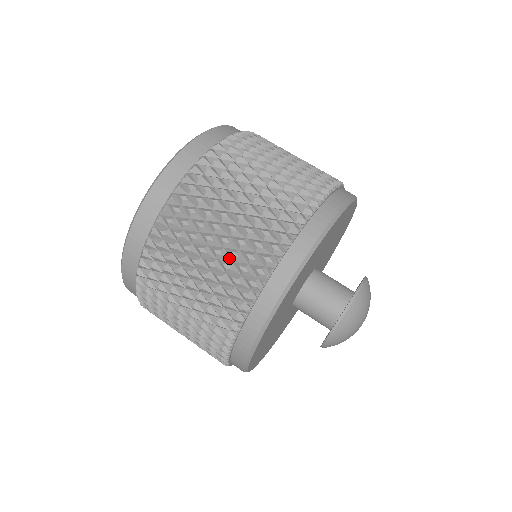
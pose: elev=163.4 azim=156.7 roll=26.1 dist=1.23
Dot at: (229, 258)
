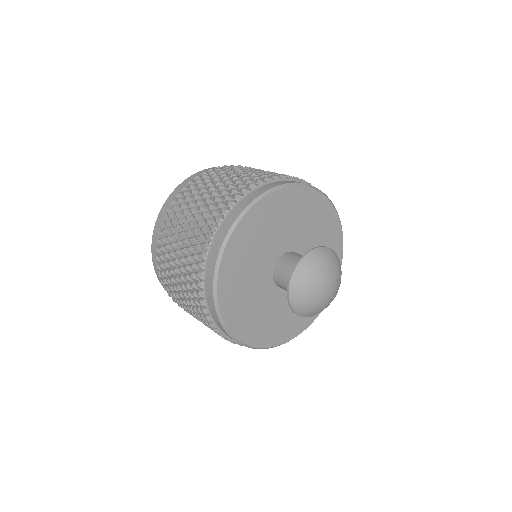
Dot at: (213, 201)
